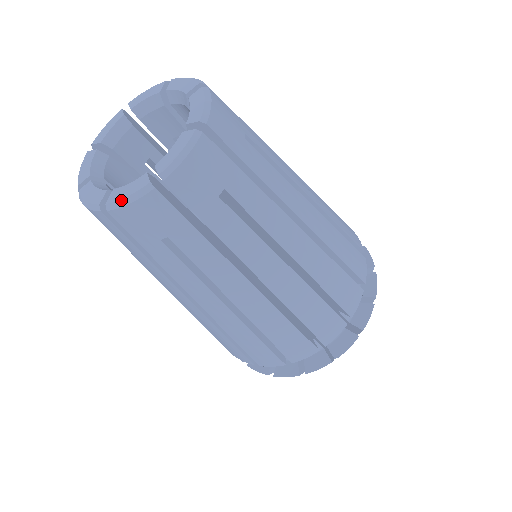
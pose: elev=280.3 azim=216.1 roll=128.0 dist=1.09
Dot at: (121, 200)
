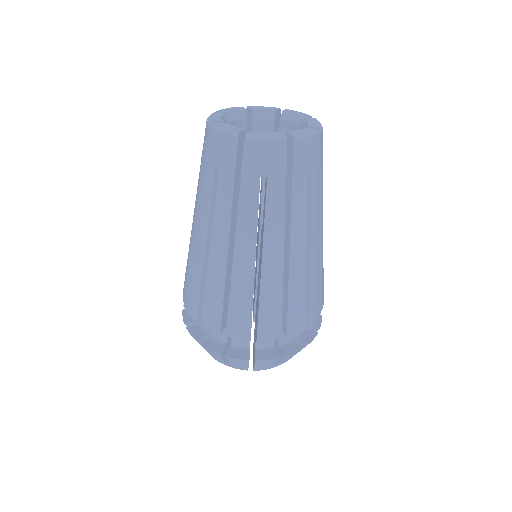
Dot at: (220, 127)
